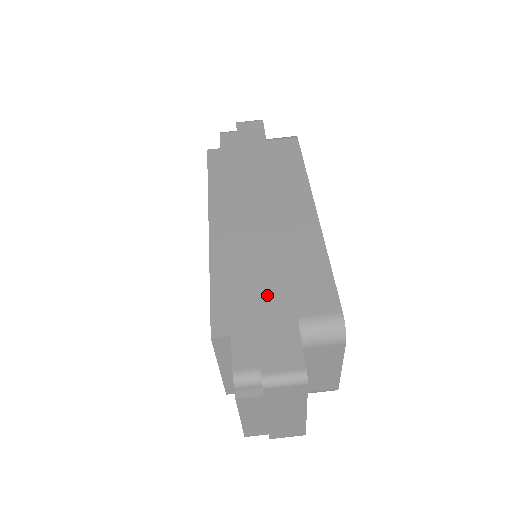
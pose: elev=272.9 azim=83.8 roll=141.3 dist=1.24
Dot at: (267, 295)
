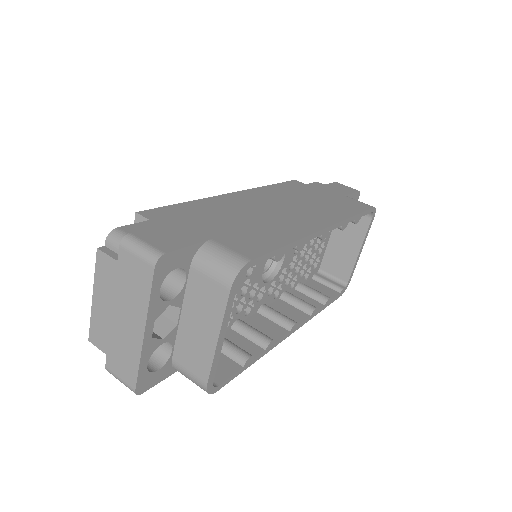
Dot at: (210, 221)
